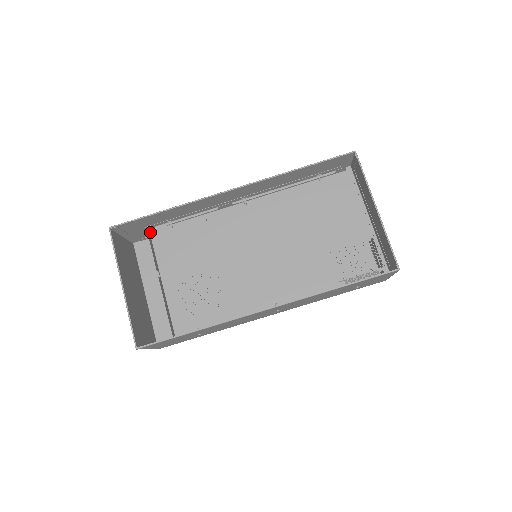
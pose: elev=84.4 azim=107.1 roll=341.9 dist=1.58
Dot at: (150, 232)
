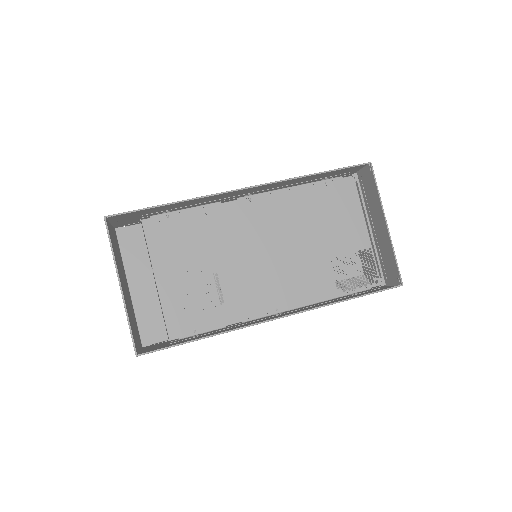
Dot at: (142, 221)
